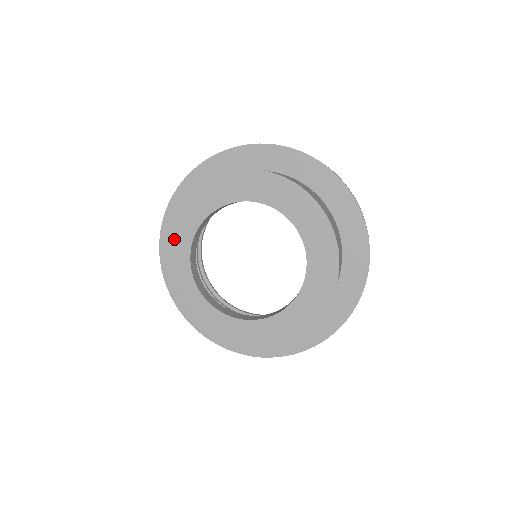
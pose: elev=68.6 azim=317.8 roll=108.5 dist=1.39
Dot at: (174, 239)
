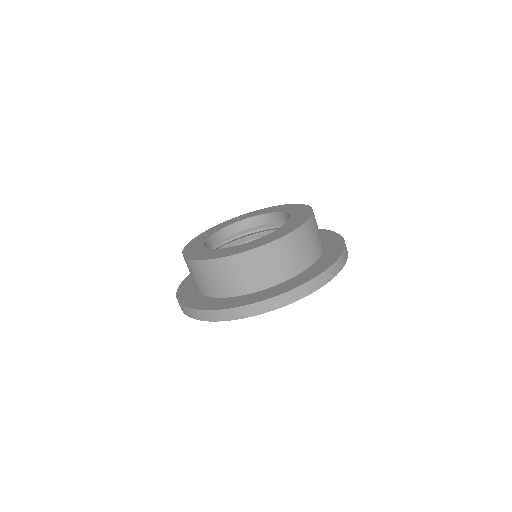
Dot at: (219, 226)
